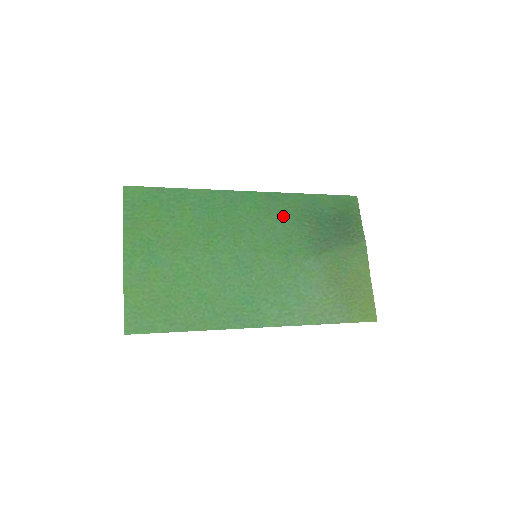
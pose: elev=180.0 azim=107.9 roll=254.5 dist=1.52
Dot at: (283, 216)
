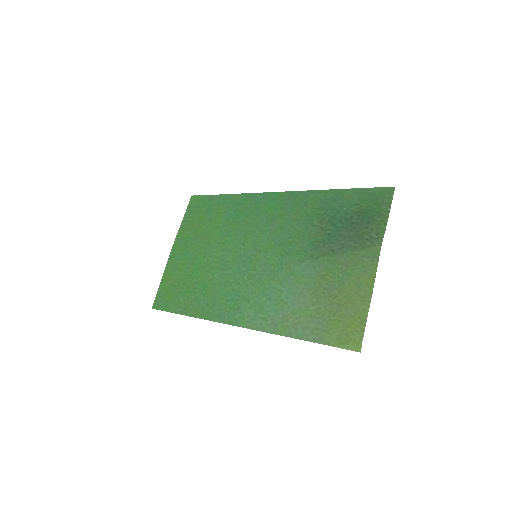
Dot at: (296, 216)
